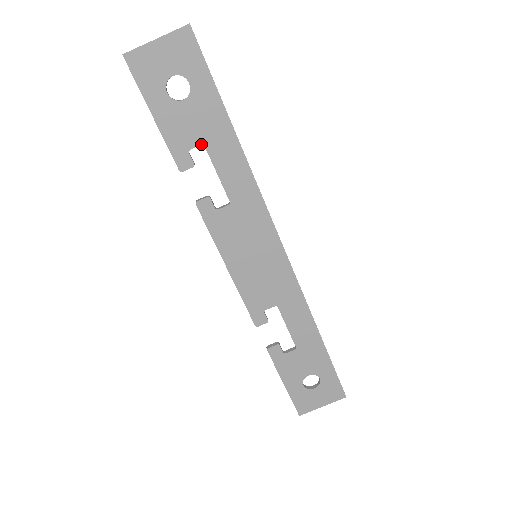
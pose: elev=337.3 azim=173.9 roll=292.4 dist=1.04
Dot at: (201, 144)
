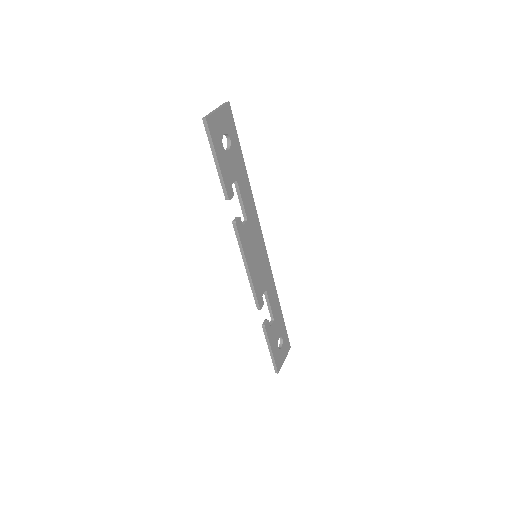
Dot at: (236, 180)
